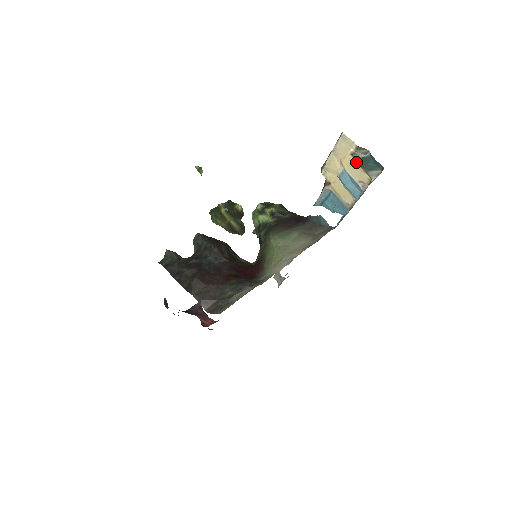
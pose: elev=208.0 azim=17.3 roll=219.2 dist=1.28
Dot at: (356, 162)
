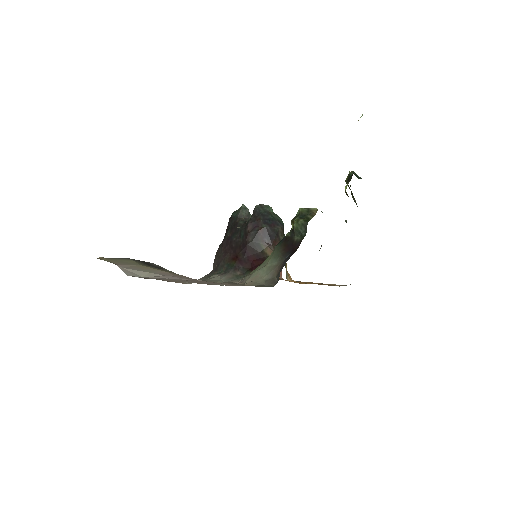
Dot at: occluded
